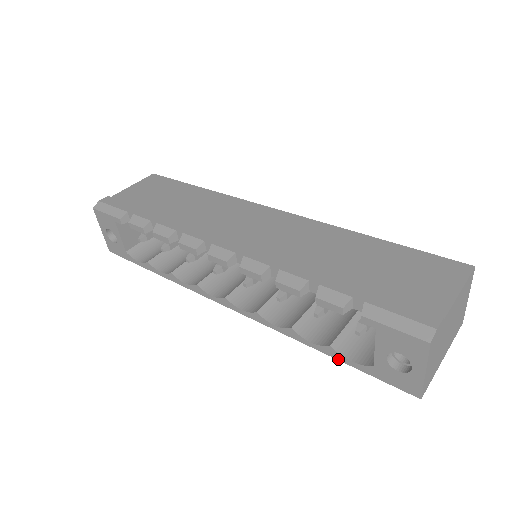
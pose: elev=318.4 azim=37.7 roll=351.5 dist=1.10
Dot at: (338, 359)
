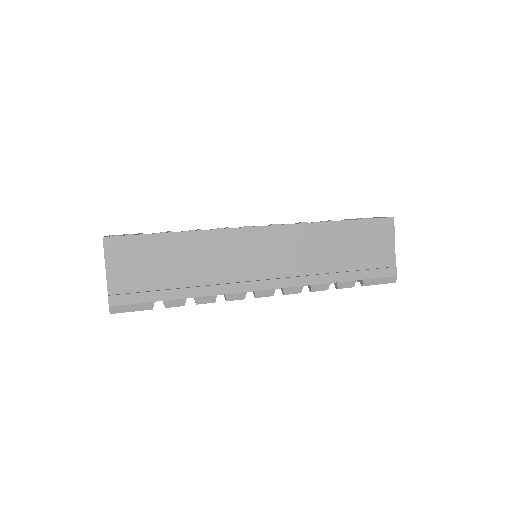
Dot at: occluded
